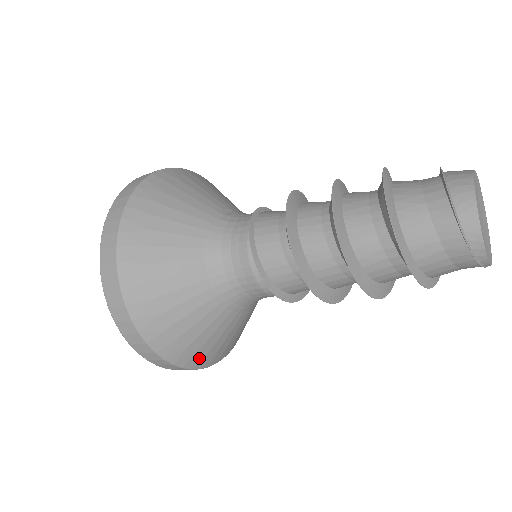
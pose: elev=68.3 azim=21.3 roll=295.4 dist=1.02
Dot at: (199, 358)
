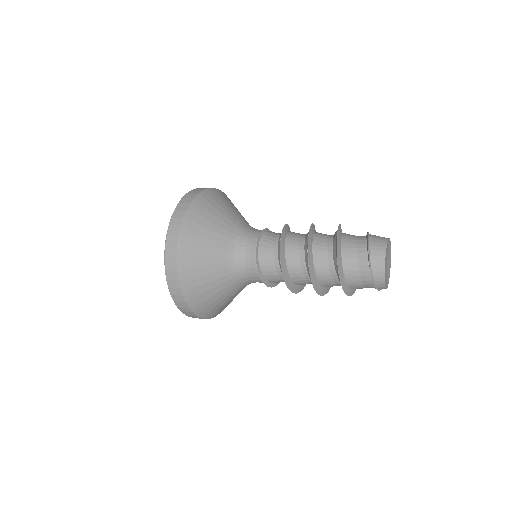
Dot at: occluded
